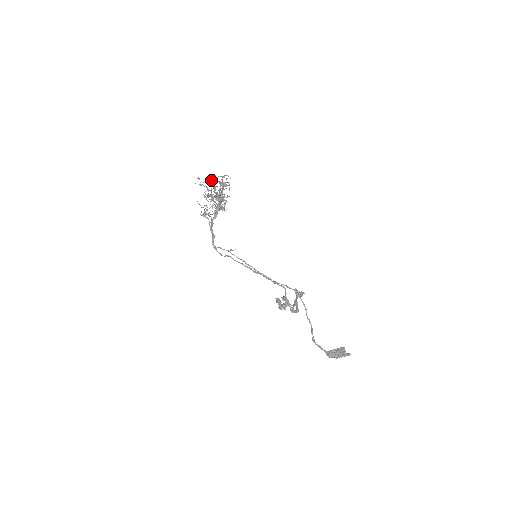
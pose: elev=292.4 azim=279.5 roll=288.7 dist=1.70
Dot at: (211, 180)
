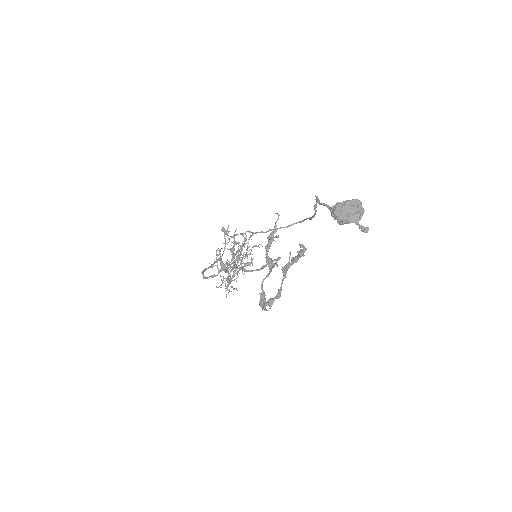
Dot at: occluded
